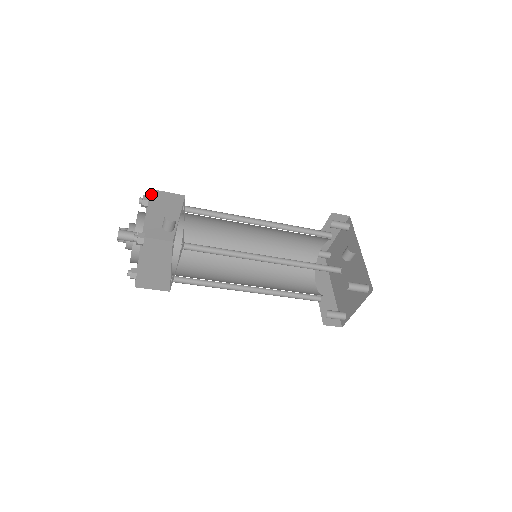
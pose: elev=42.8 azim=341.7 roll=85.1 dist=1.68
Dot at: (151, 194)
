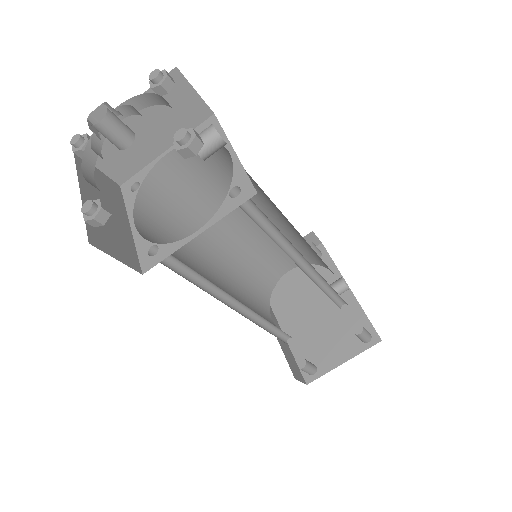
Dot at: occluded
